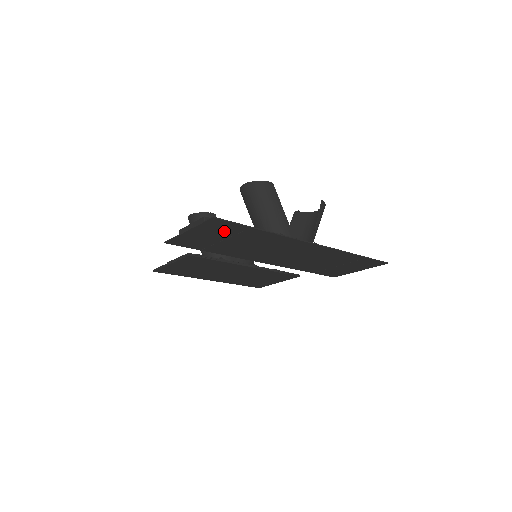
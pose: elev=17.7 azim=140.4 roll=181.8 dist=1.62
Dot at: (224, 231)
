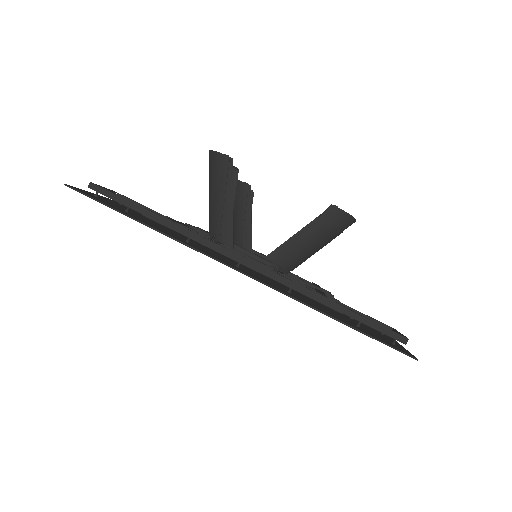
Dot at: occluded
